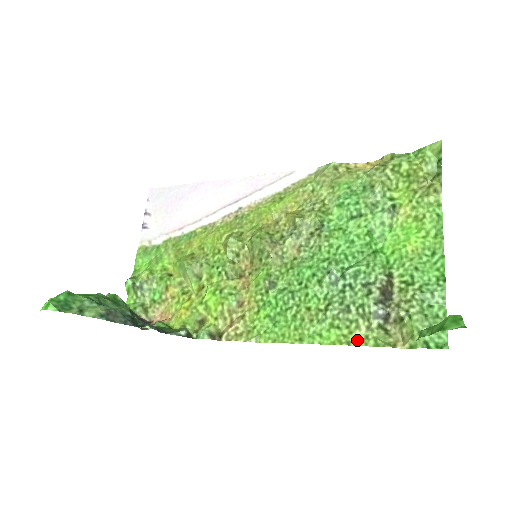
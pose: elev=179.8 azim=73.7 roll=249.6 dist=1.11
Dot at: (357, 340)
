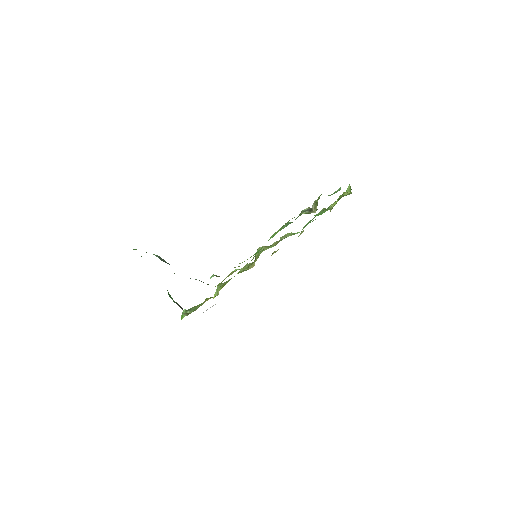
Dot at: occluded
